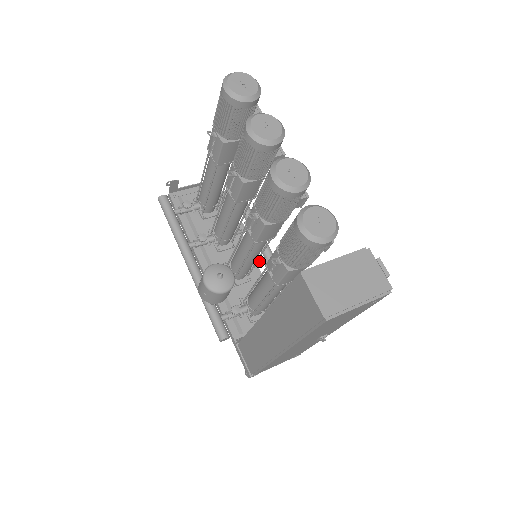
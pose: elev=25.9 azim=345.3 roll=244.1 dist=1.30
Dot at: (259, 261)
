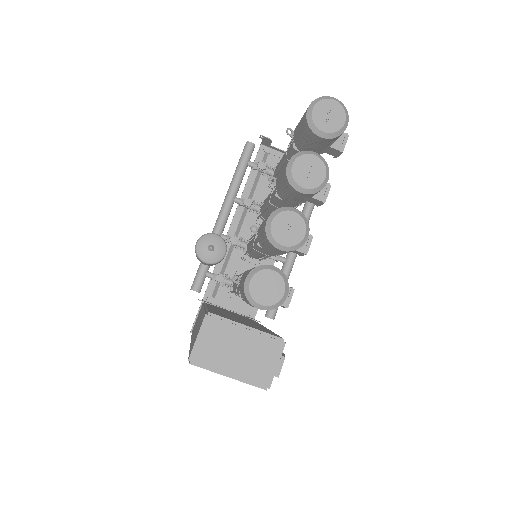
Dot at: (274, 257)
